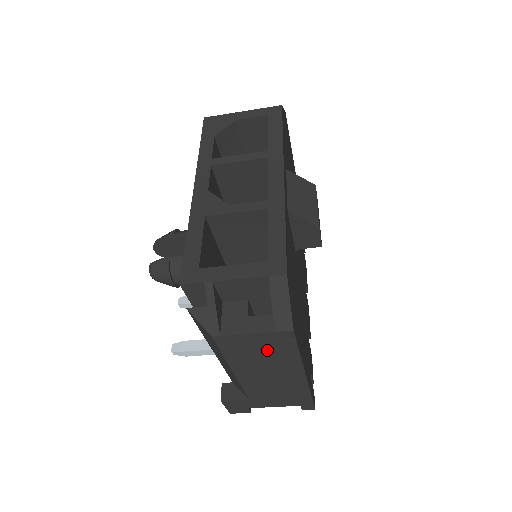
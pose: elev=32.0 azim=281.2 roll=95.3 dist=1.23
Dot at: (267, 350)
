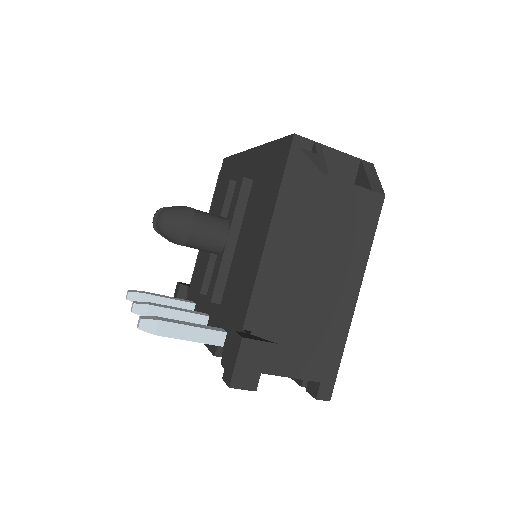
Dot at: (351, 222)
